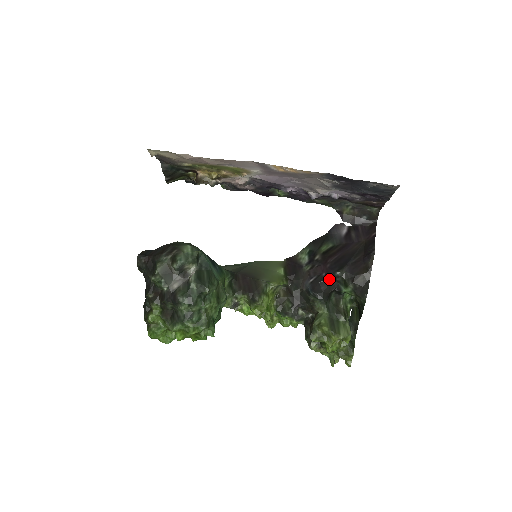
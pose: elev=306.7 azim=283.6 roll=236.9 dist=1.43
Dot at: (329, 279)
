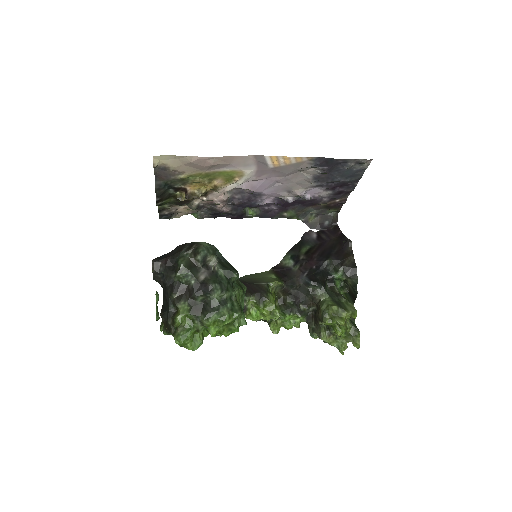
Dot at: (321, 269)
